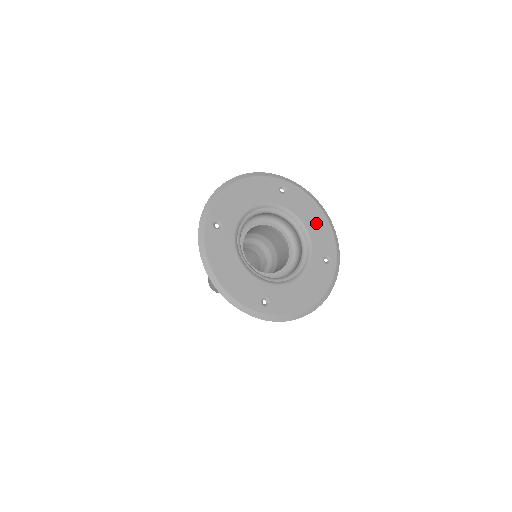
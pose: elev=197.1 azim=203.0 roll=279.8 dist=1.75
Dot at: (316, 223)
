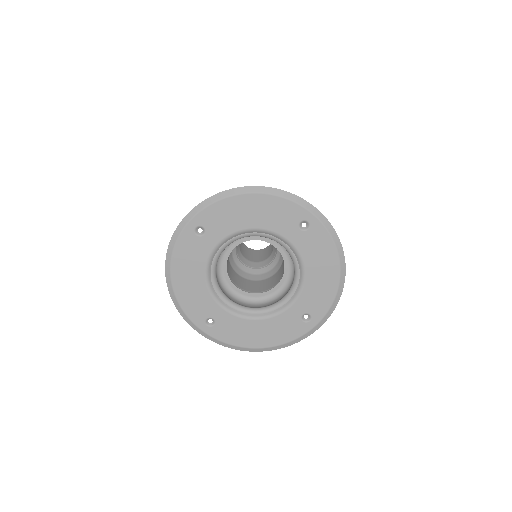
Dot at: (256, 212)
